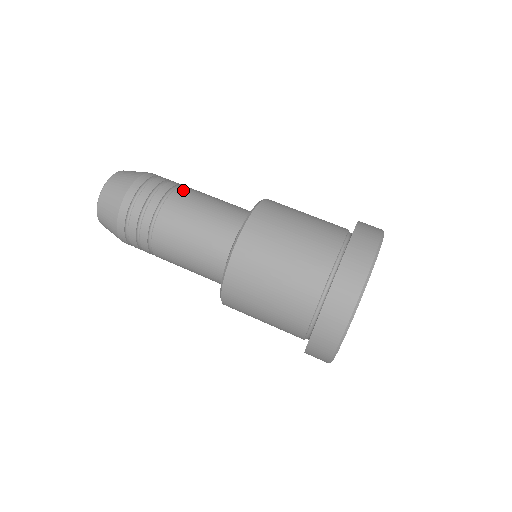
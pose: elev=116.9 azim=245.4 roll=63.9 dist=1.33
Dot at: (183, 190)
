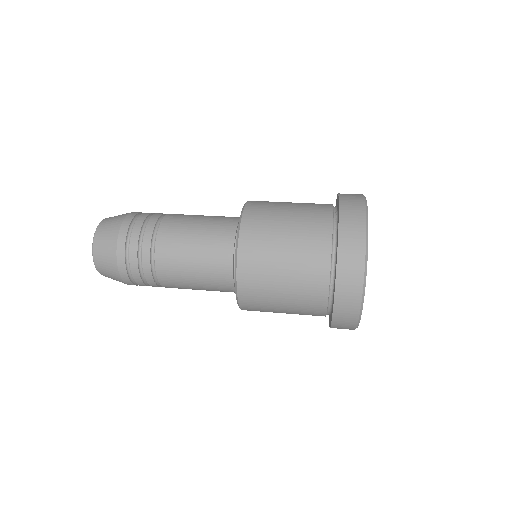
Dot at: (172, 215)
